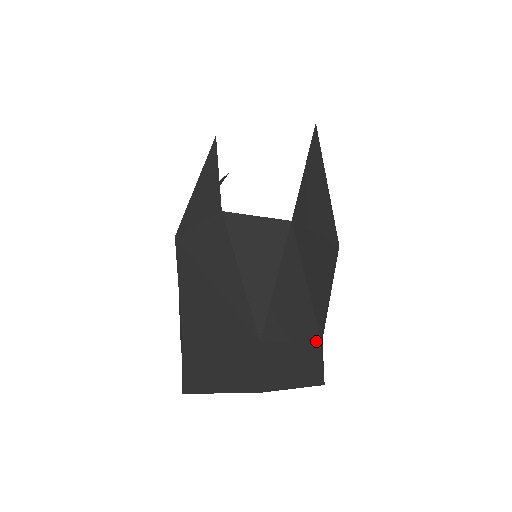
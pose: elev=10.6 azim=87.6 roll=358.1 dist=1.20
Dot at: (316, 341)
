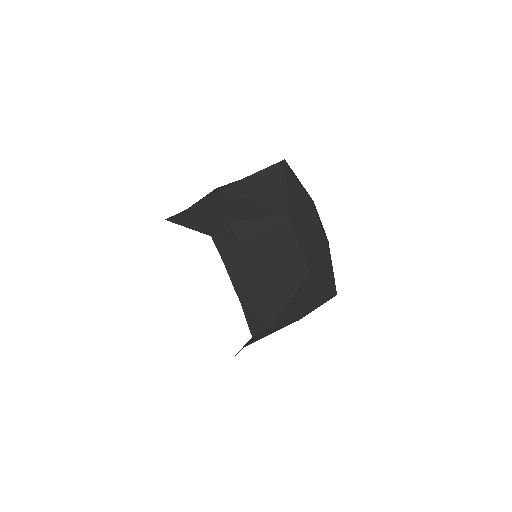
Dot at: (223, 221)
